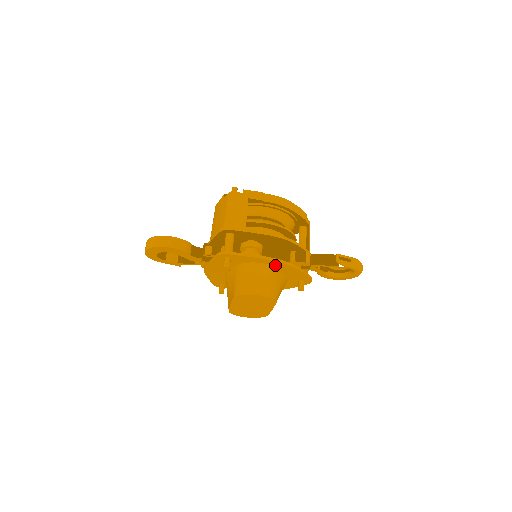
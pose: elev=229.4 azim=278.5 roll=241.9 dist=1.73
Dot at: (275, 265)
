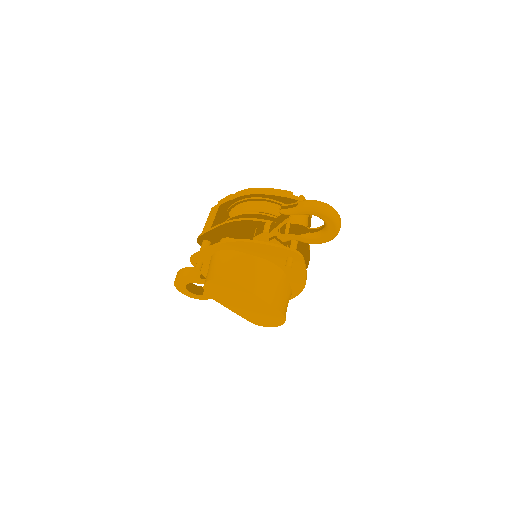
Dot at: (234, 249)
